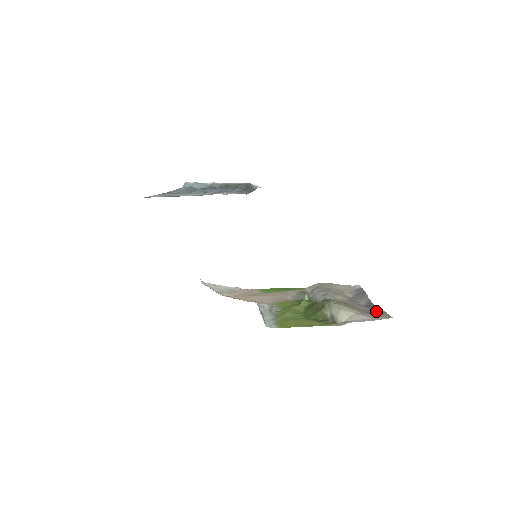
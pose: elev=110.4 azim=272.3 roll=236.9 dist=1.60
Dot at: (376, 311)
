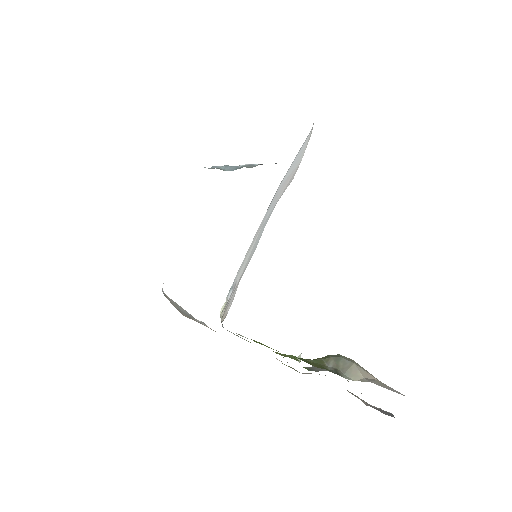
Dot at: occluded
